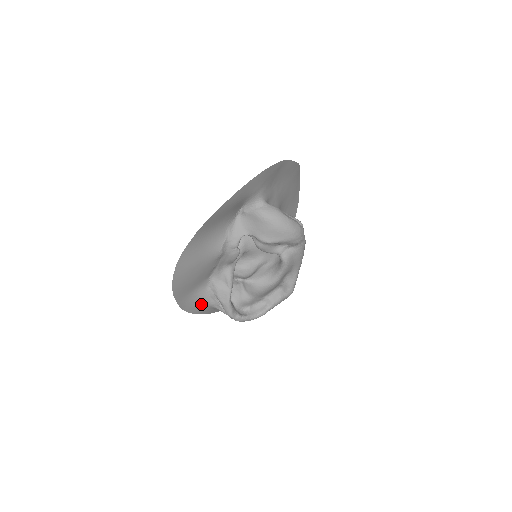
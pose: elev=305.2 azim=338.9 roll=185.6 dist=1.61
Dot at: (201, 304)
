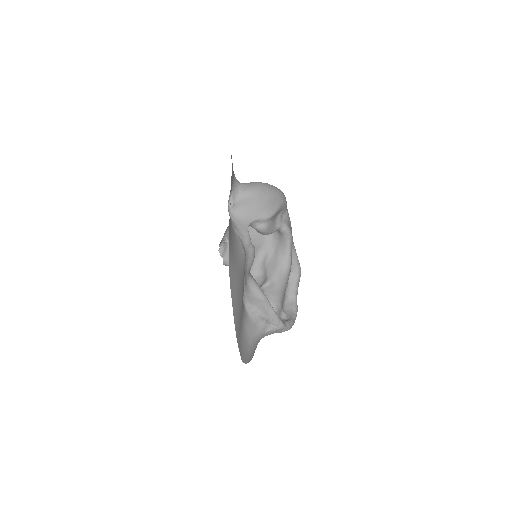
Dot at: (251, 341)
